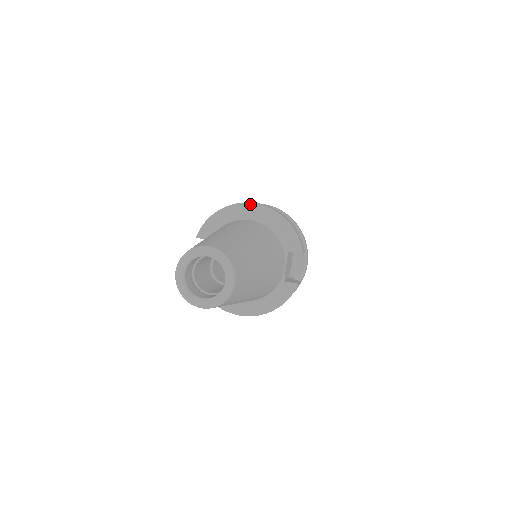
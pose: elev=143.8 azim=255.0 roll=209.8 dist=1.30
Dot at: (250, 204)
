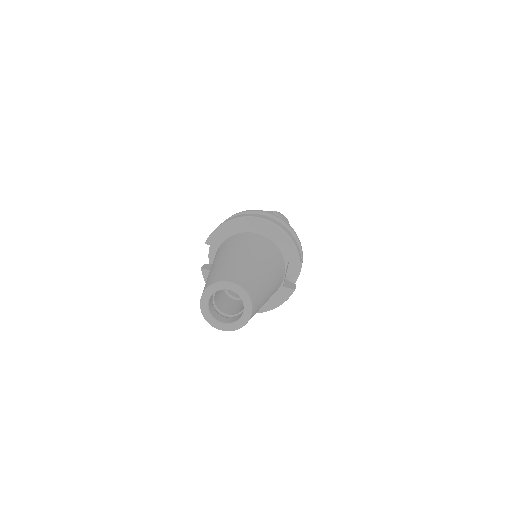
Dot at: (256, 218)
